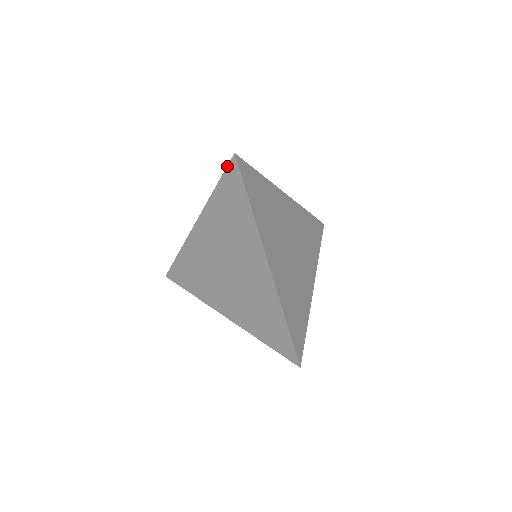
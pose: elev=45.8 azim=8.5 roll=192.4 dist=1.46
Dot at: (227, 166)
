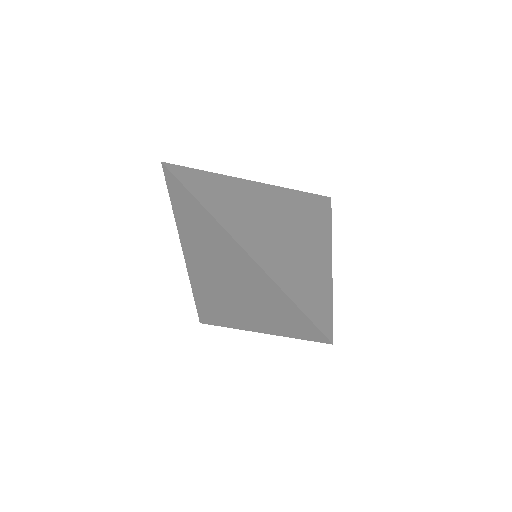
Dot at: (165, 178)
